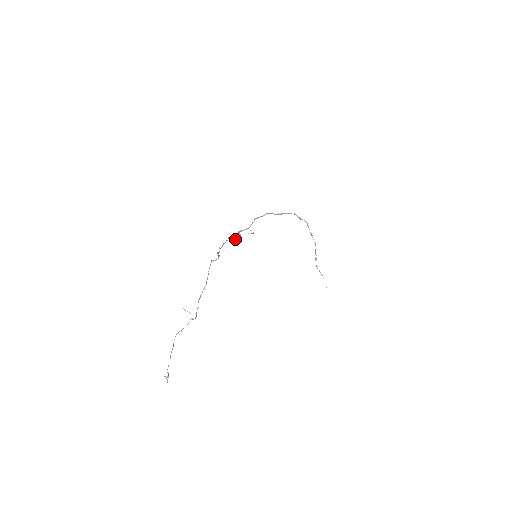
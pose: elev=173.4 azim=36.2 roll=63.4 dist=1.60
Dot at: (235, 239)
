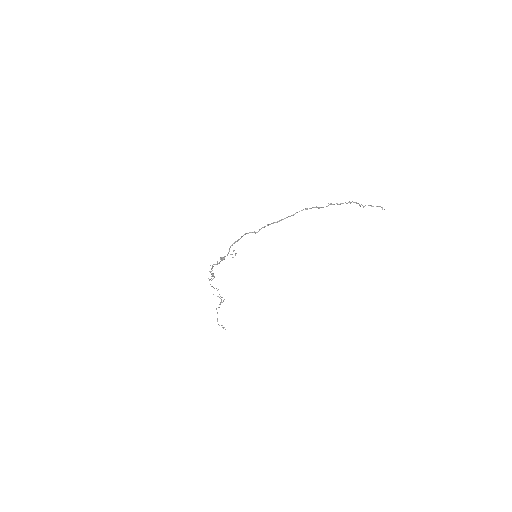
Dot at: occluded
